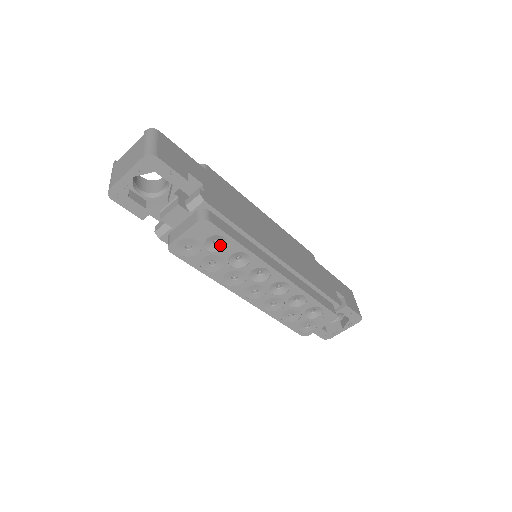
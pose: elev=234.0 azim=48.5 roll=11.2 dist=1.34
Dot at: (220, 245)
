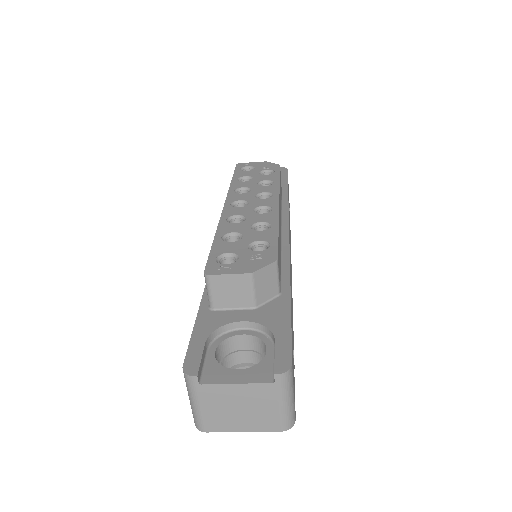
Dot at: occluded
